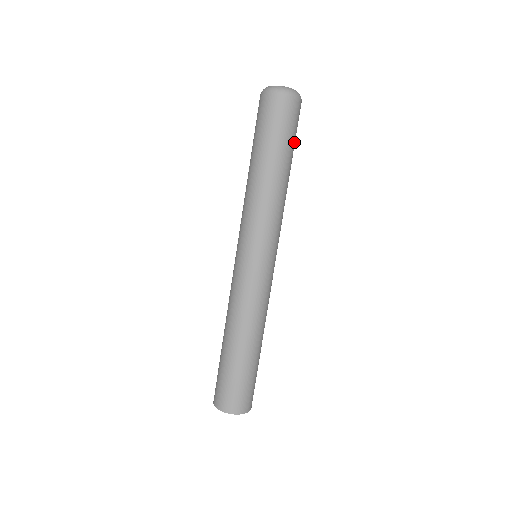
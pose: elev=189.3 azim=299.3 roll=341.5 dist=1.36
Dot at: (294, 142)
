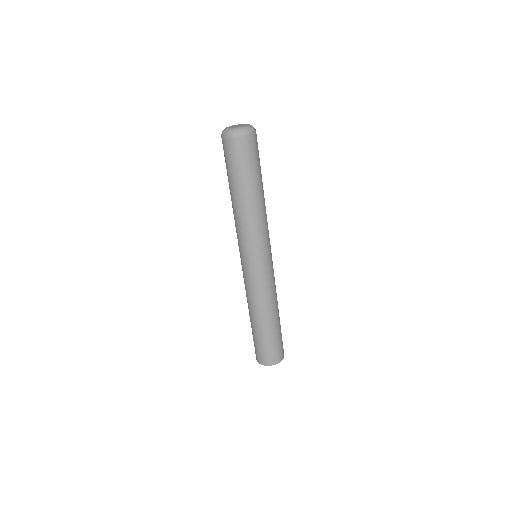
Dot at: occluded
